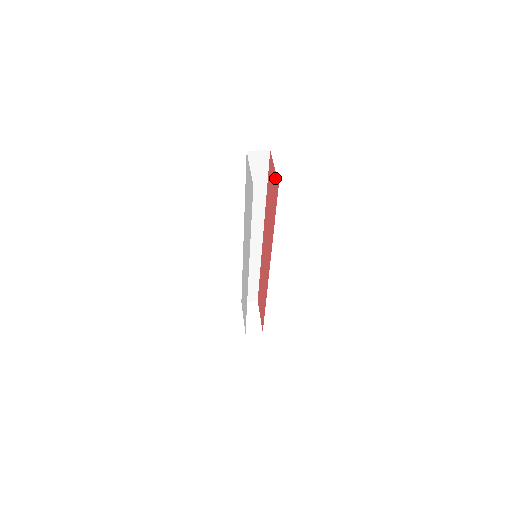
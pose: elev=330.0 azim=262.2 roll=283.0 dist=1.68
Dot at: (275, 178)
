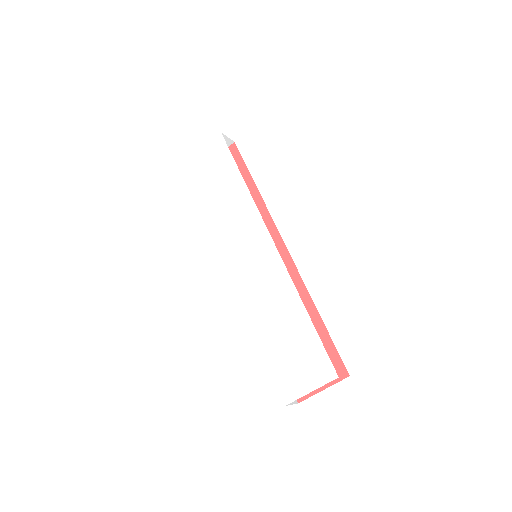
Dot at: occluded
